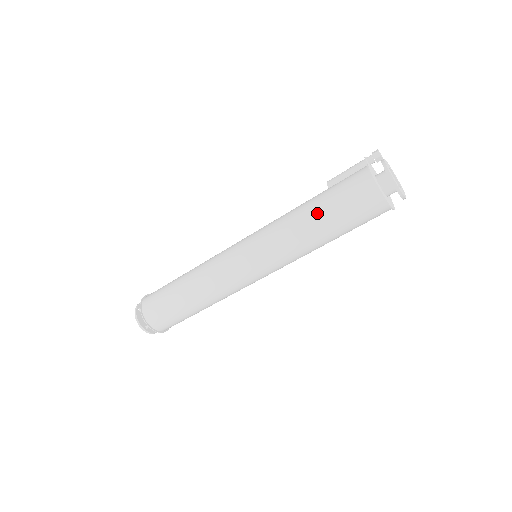
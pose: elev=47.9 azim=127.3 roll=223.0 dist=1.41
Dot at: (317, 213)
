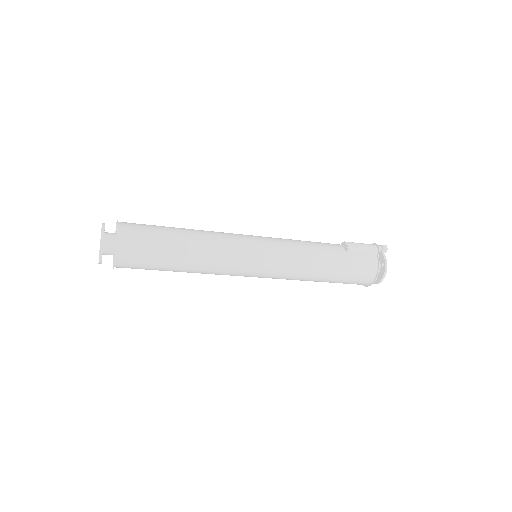
Dot at: (332, 272)
